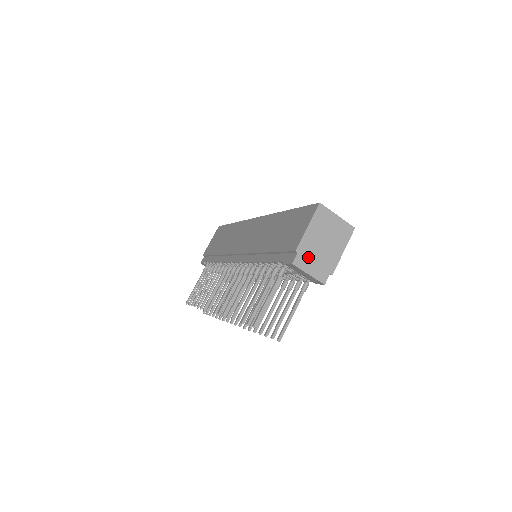
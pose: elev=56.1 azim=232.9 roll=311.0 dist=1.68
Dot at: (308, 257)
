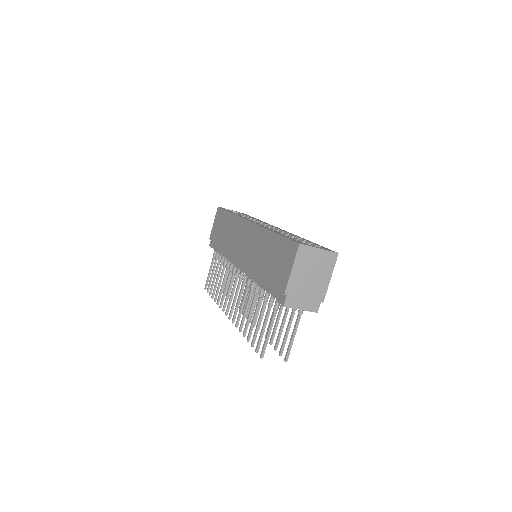
Dot at: (297, 295)
